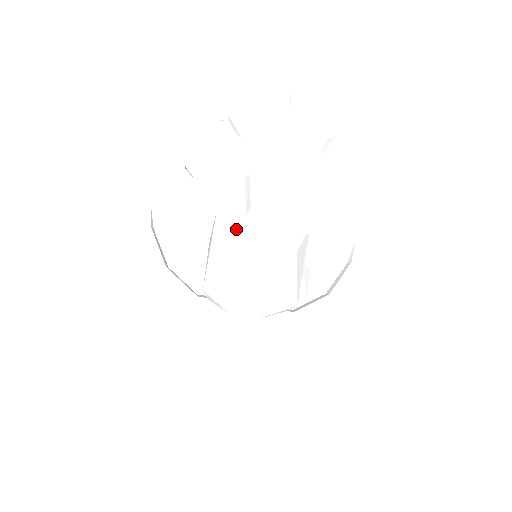
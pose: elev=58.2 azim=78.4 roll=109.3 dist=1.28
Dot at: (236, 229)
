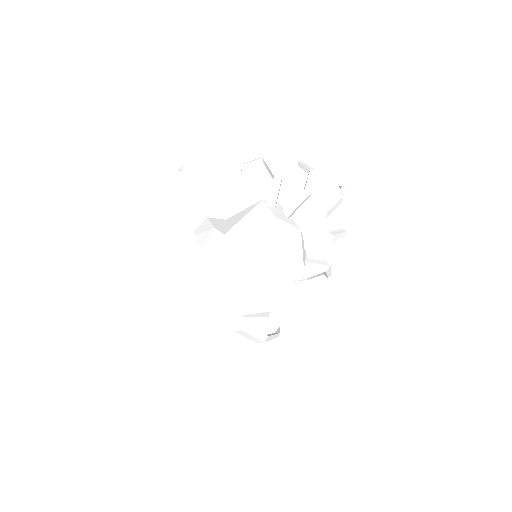
Dot at: (281, 217)
